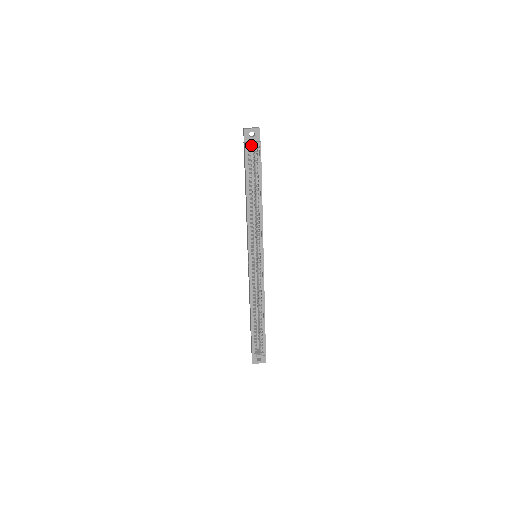
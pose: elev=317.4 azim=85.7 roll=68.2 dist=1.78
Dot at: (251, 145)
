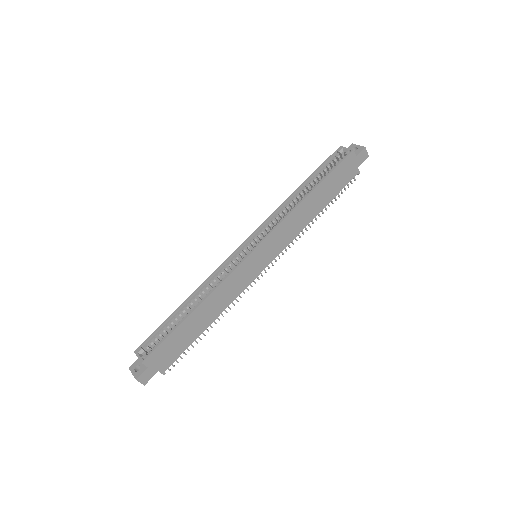
Dot at: (344, 150)
